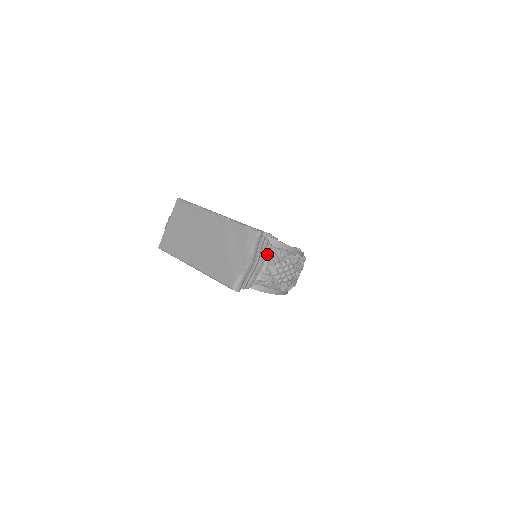
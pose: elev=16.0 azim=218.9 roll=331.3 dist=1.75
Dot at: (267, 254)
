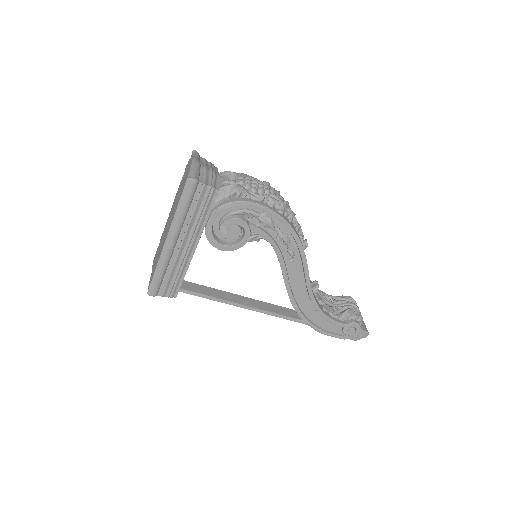
Dot at: (221, 175)
